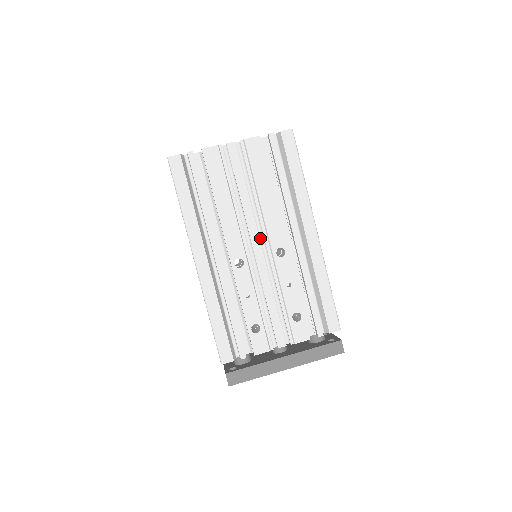
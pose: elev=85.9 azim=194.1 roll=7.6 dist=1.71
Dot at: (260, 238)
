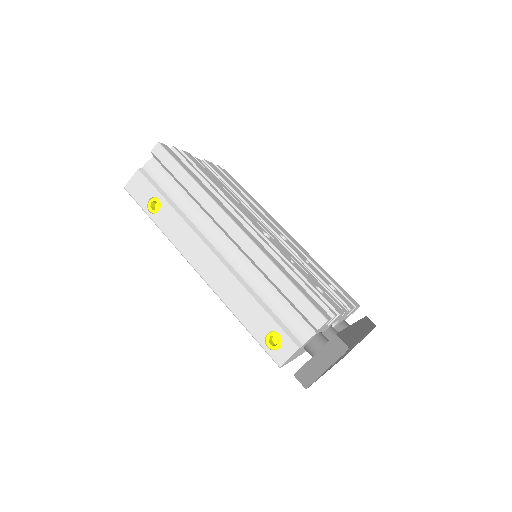
Dot at: occluded
